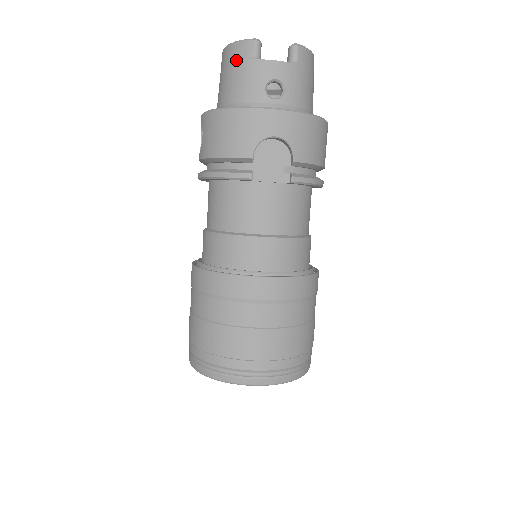
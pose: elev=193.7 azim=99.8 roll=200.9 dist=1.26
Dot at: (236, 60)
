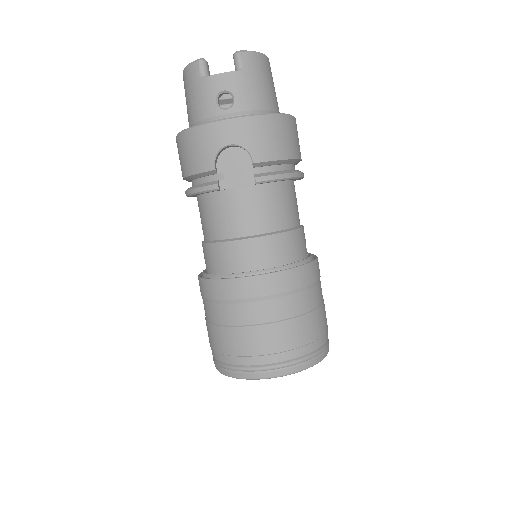
Dot at: (189, 83)
